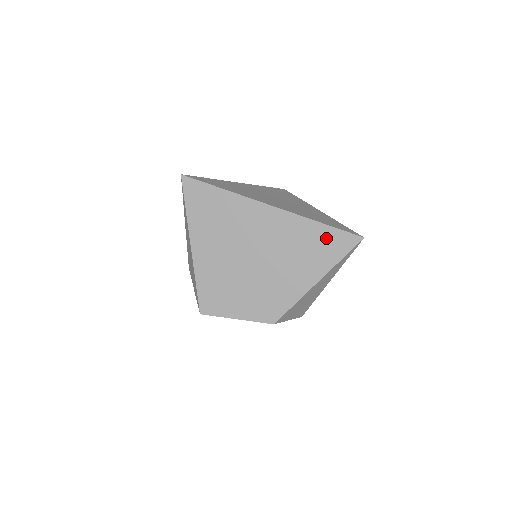
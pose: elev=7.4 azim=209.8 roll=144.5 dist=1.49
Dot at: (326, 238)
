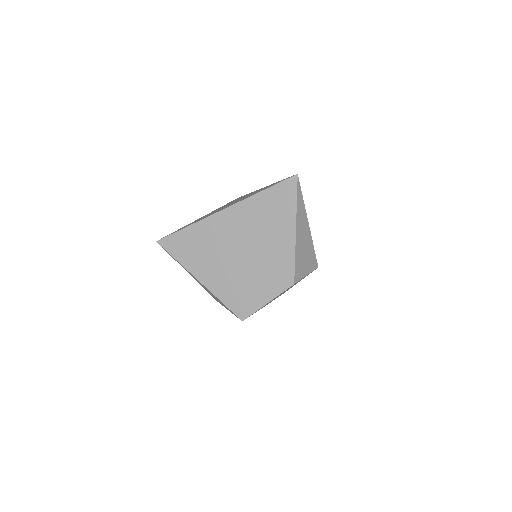
Dot at: (275, 197)
